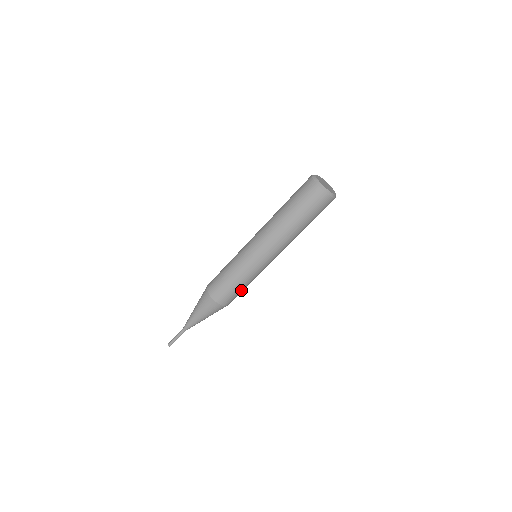
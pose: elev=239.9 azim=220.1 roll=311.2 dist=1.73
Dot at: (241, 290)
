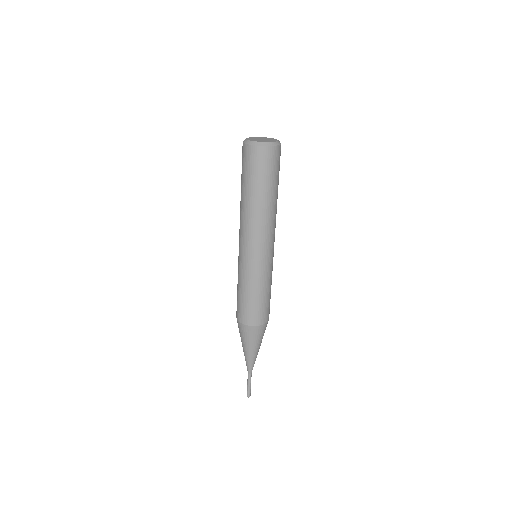
Dot at: (270, 293)
